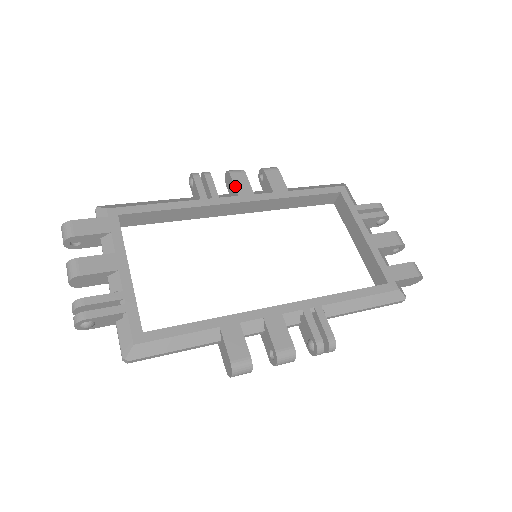
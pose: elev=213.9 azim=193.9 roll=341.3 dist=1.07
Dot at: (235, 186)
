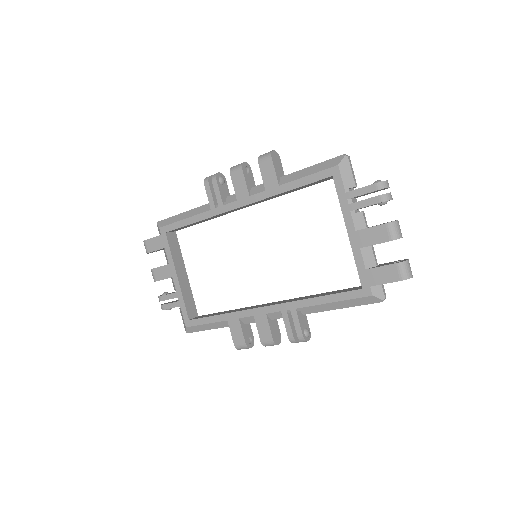
Dot at: (234, 189)
